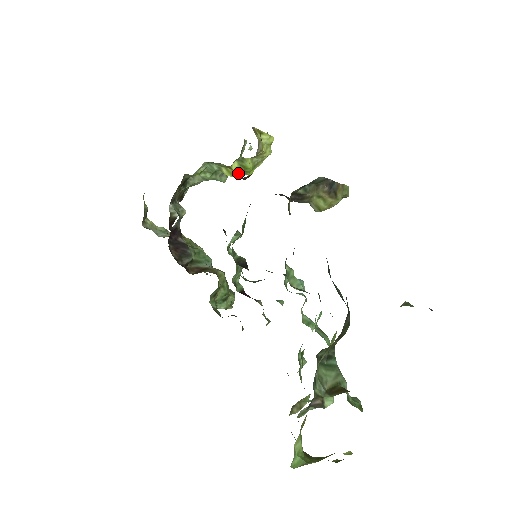
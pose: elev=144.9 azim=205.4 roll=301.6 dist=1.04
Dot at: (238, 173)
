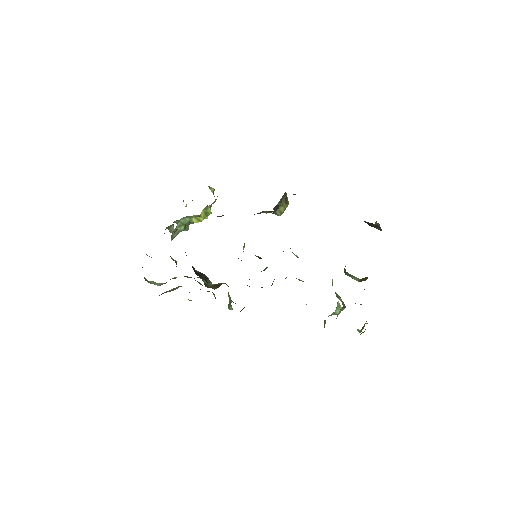
Dot at: (204, 218)
